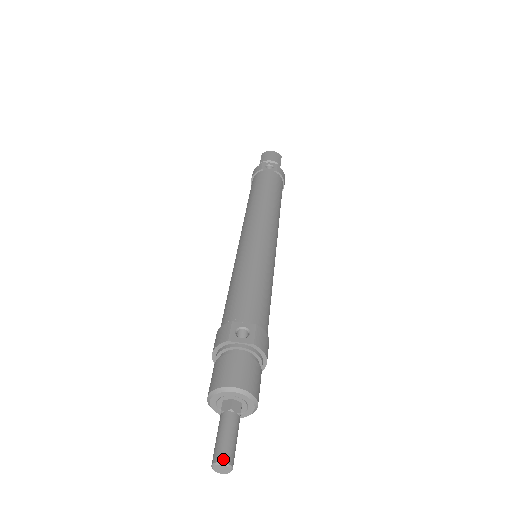
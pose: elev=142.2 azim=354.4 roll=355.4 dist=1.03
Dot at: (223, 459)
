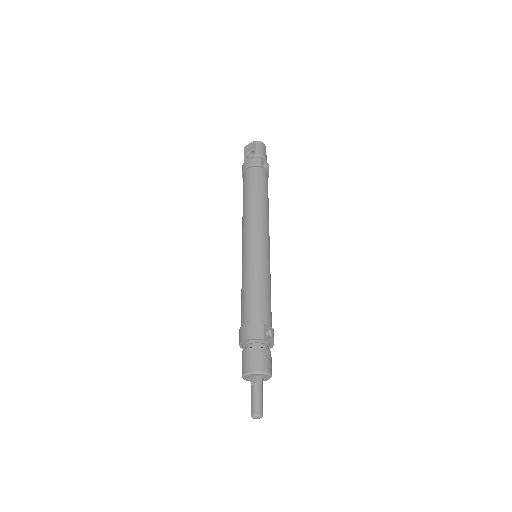
Dot at: (262, 414)
